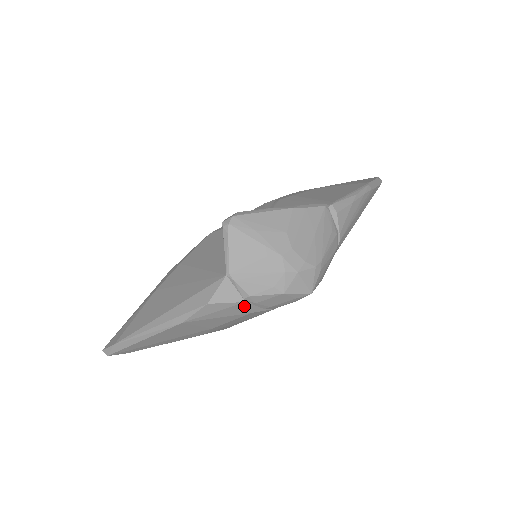
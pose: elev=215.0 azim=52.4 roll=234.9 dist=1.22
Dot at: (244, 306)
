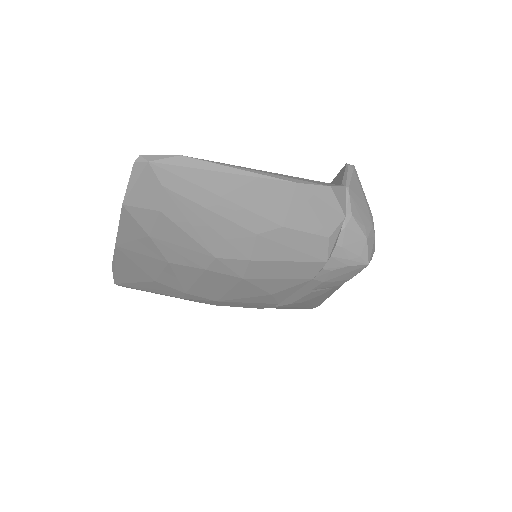
Dot at: (338, 221)
